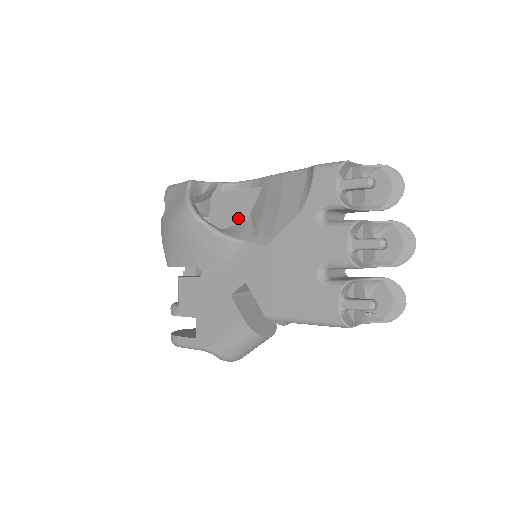
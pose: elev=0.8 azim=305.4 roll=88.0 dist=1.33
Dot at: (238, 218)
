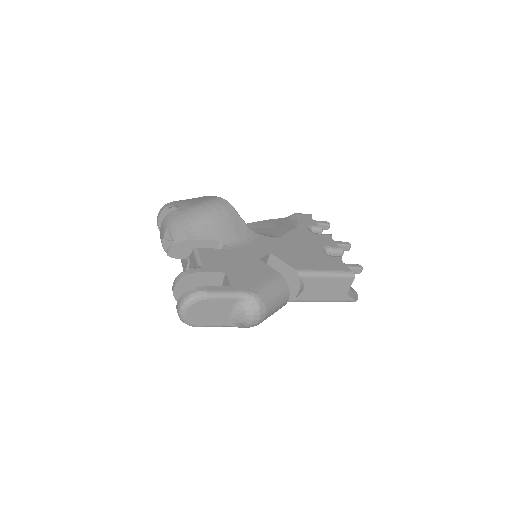
Dot at: occluded
